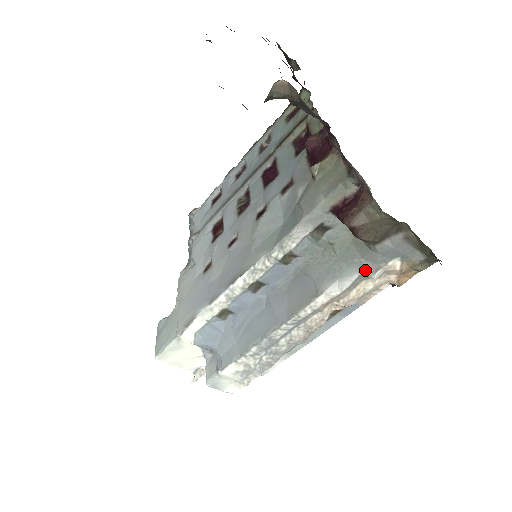
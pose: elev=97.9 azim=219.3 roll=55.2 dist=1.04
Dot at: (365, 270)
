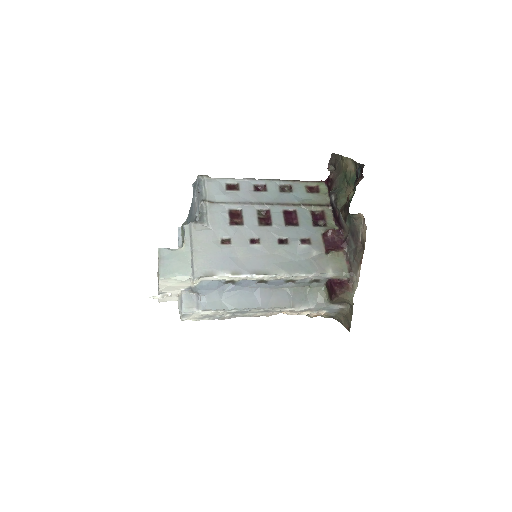
Dot at: (315, 308)
